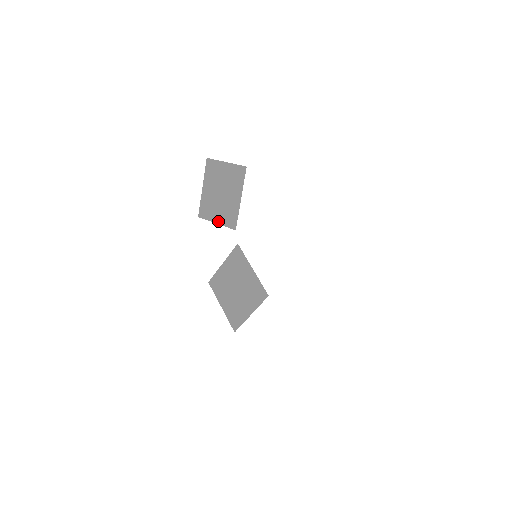
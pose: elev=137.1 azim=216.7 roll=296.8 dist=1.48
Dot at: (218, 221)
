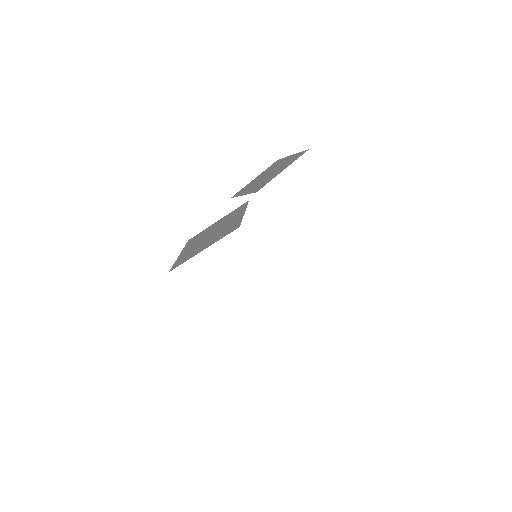
Dot at: (246, 193)
